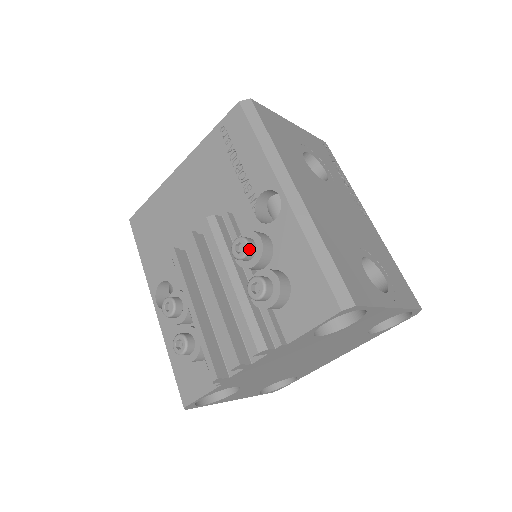
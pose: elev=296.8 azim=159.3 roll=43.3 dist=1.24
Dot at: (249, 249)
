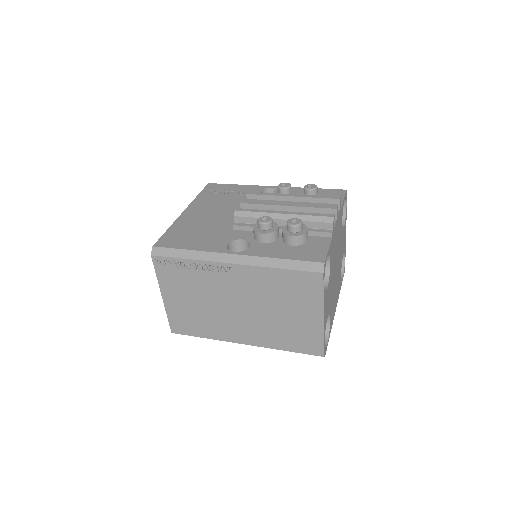
Dot at: (290, 184)
